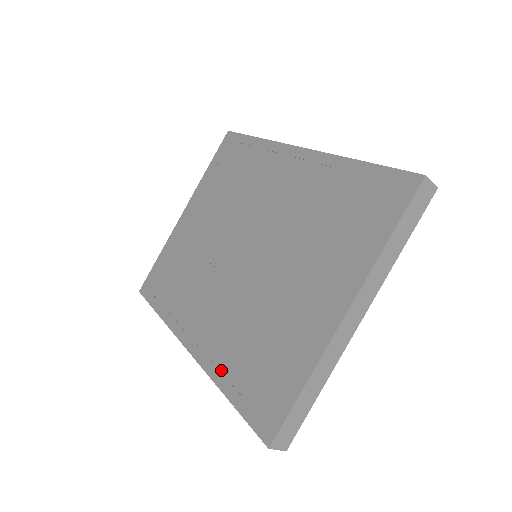
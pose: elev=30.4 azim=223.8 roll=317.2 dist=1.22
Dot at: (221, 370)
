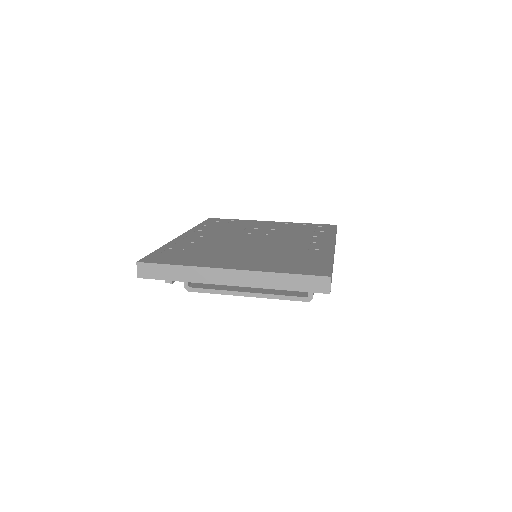
Dot at: (174, 245)
